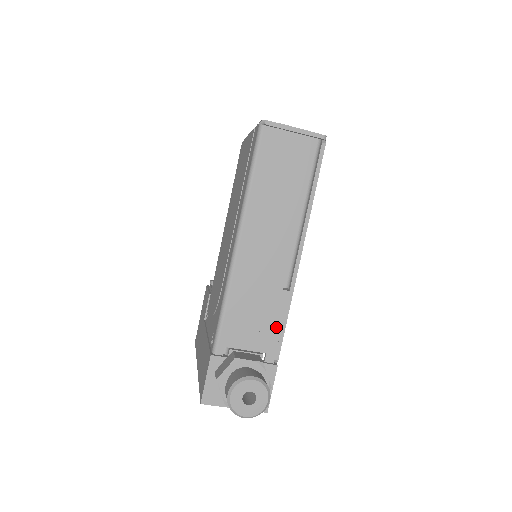
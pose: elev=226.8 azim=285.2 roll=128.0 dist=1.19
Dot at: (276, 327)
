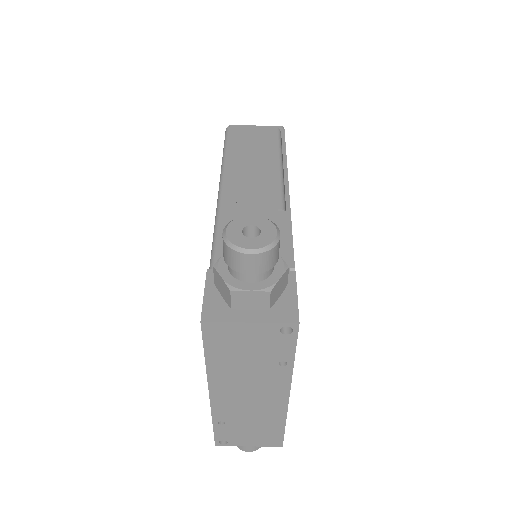
Dot at: (281, 239)
